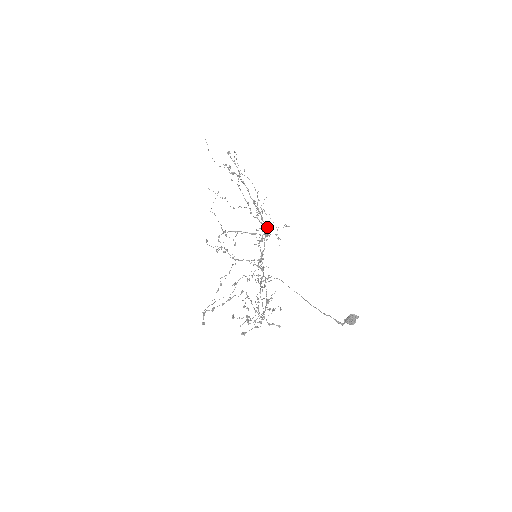
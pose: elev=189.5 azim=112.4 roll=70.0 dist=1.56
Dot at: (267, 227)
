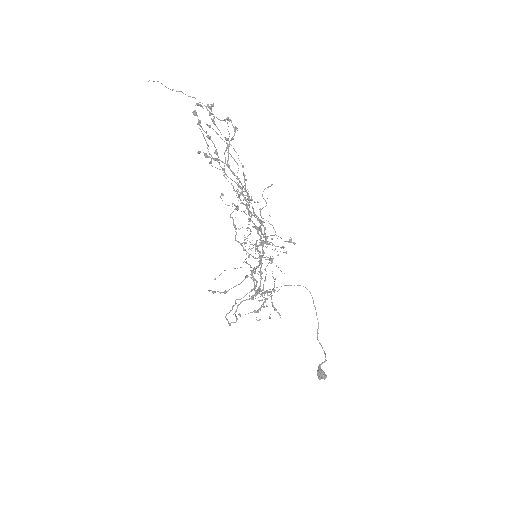
Dot at: occluded
